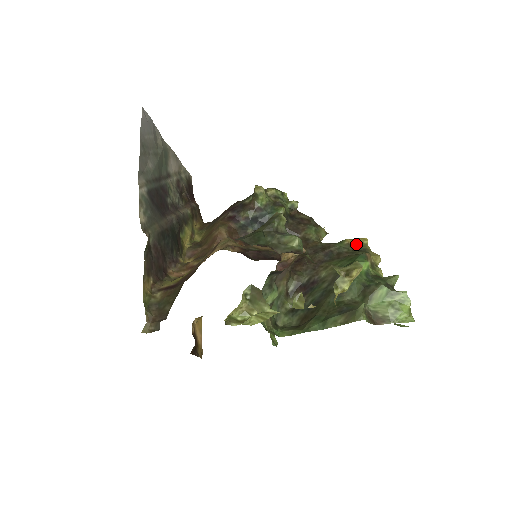
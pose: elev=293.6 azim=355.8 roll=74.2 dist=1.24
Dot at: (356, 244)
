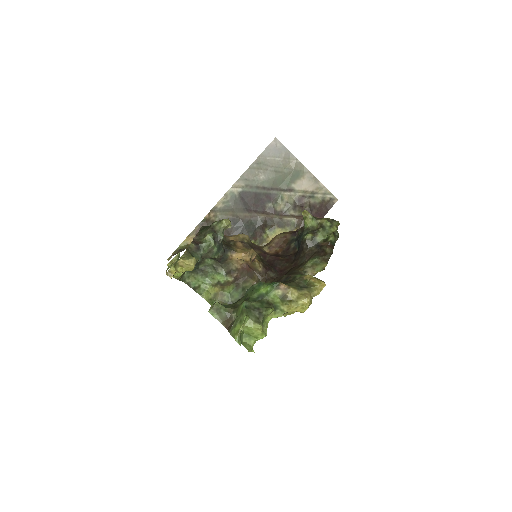
Dot at: (308, 281)
